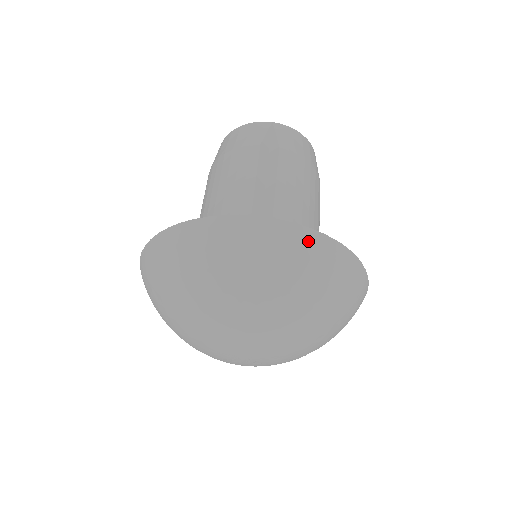
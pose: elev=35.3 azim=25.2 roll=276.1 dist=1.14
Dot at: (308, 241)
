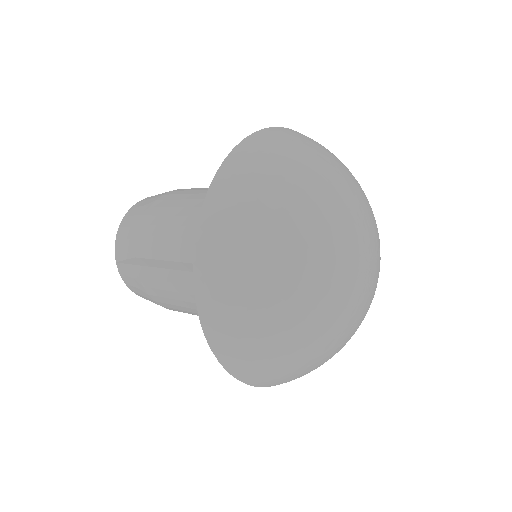
Dot at: occluded
